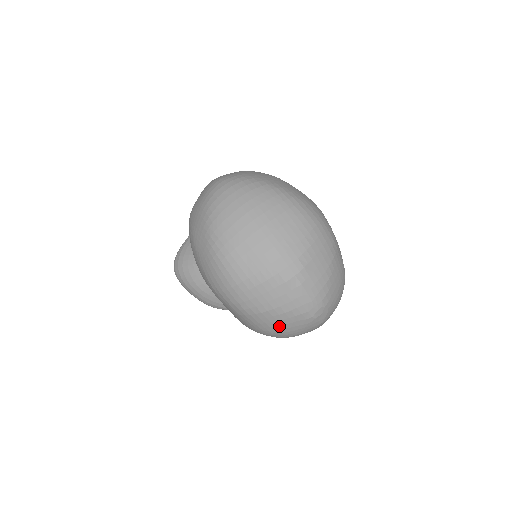
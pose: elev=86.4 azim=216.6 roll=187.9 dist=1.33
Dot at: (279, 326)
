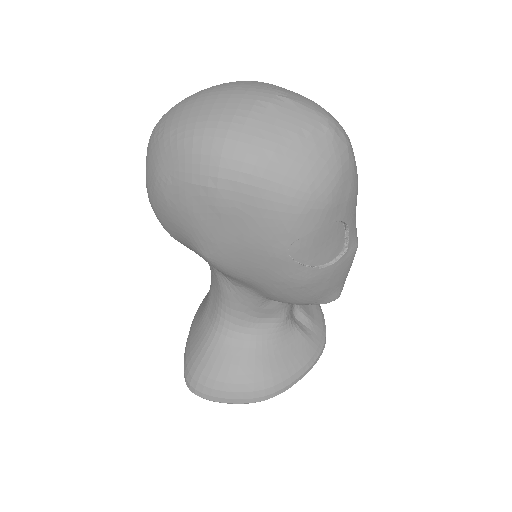
Dot at: (306, 162)
